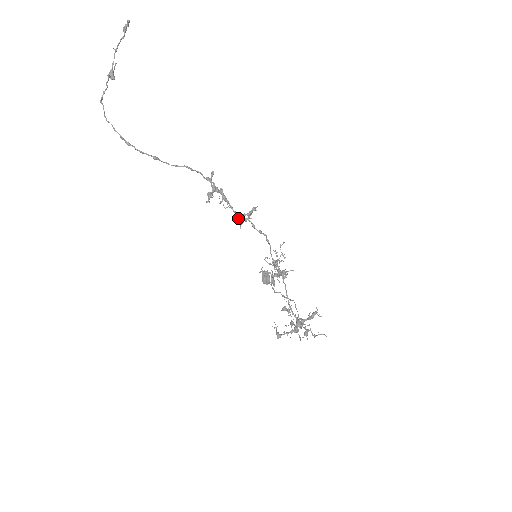
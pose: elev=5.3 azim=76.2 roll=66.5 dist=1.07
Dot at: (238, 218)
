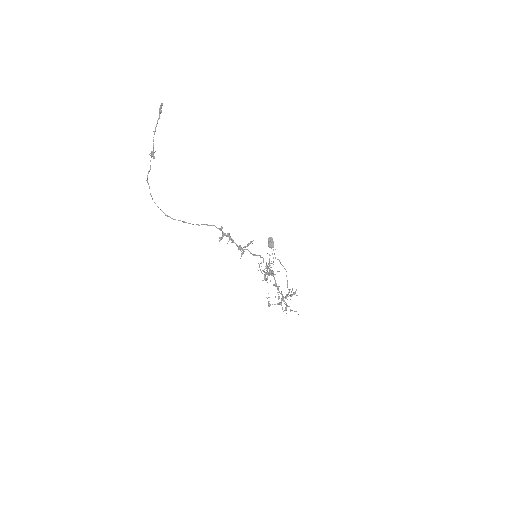
Dot at: (240, 249)
